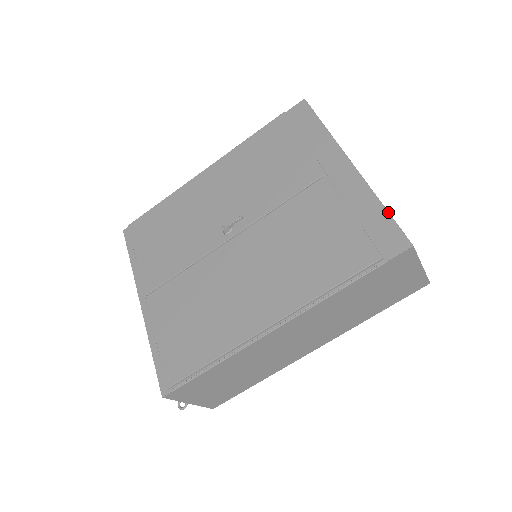
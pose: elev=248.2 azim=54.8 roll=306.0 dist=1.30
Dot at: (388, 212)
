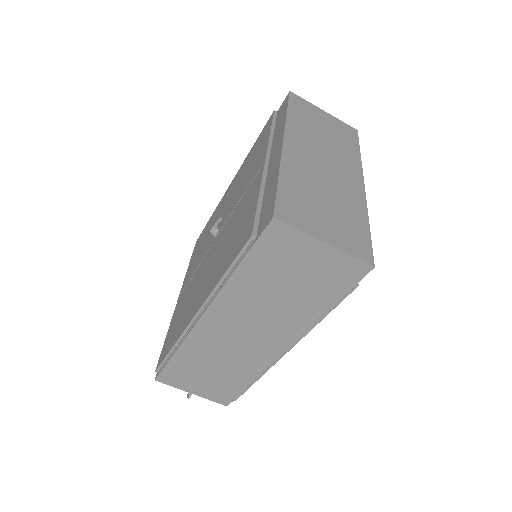
Dot at: (277, 186)
